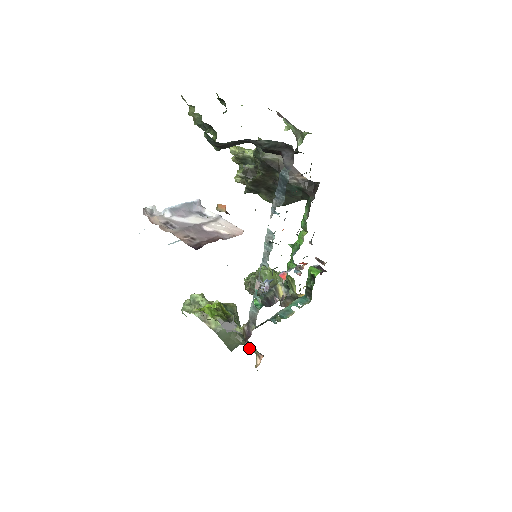
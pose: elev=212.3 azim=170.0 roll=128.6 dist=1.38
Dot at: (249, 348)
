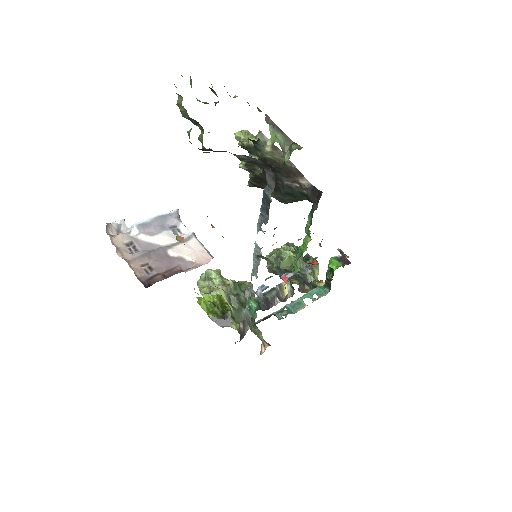
Dot at: (256, 334)
